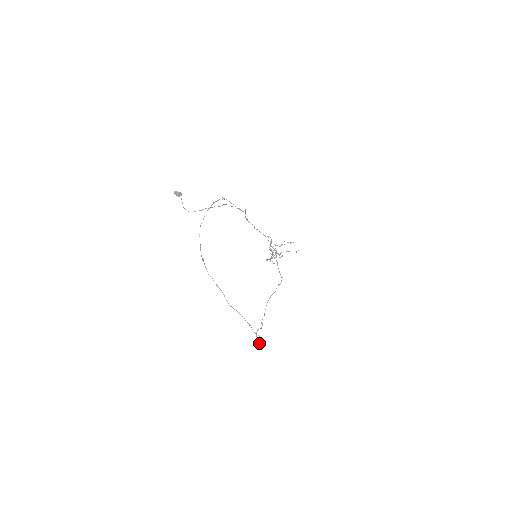
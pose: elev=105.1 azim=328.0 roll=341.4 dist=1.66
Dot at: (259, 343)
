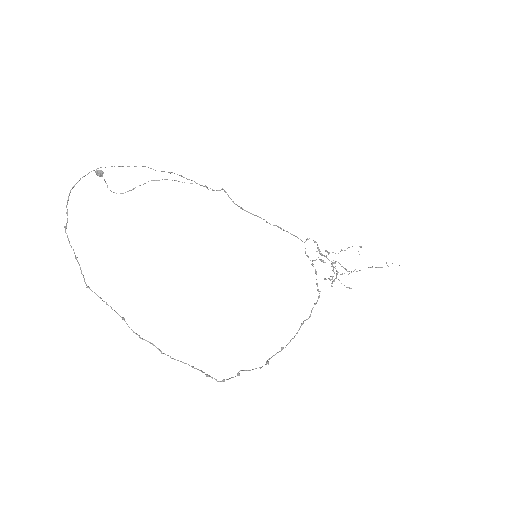
Dot at: (210, 376)
